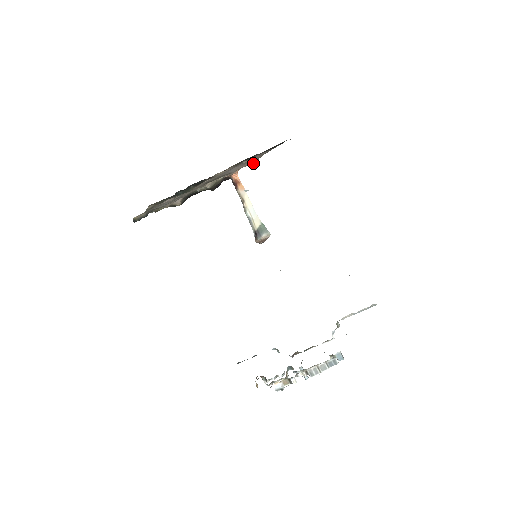
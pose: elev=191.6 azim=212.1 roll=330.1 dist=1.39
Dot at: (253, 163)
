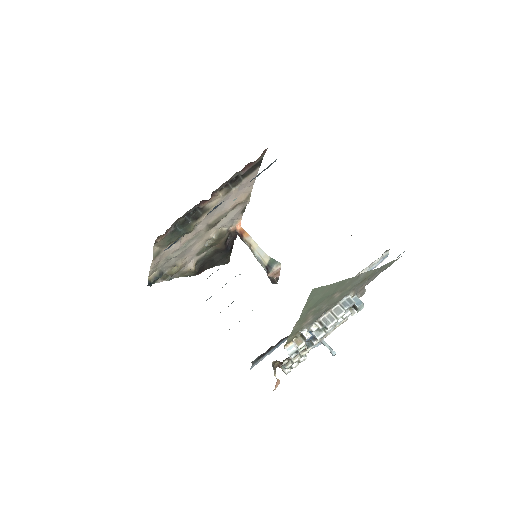
Dot at: (247, 201)
